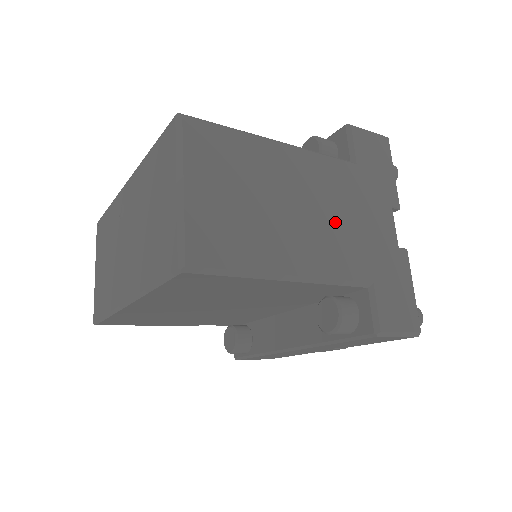
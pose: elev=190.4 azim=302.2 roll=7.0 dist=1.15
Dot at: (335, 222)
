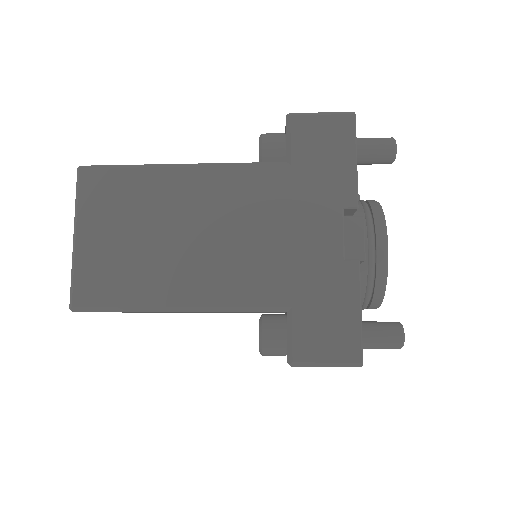
Dot at: (245, 242)
